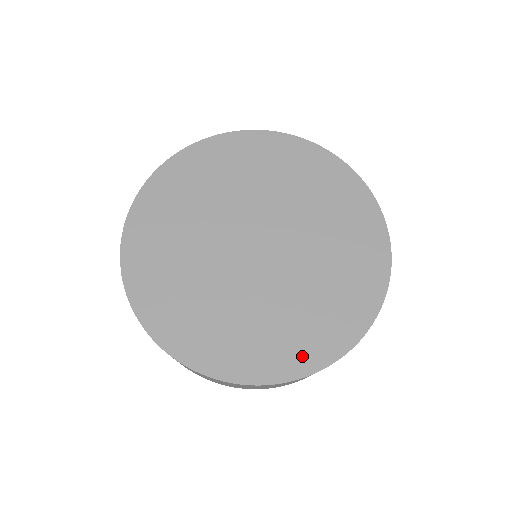
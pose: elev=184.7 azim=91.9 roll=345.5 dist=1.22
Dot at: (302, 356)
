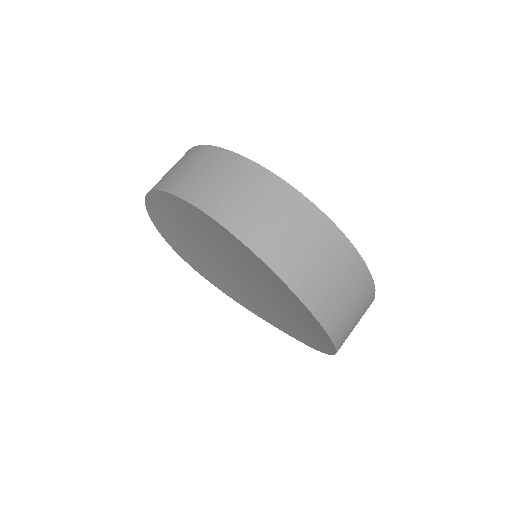
Dot at: occluded
